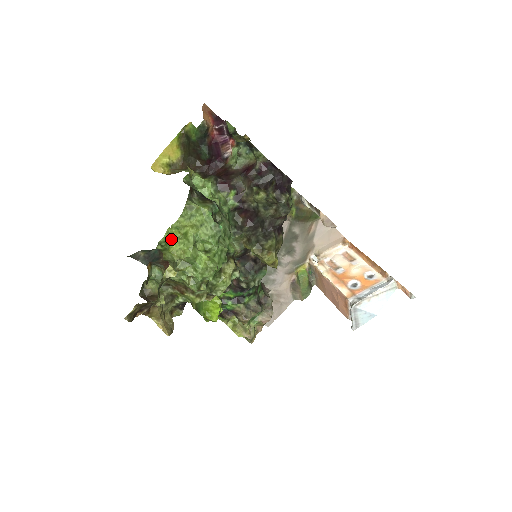
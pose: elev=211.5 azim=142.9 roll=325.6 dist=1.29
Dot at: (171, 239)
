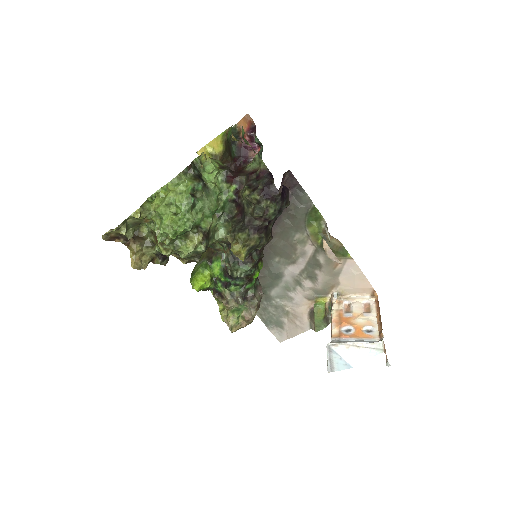
Dot at: (157, 195)
